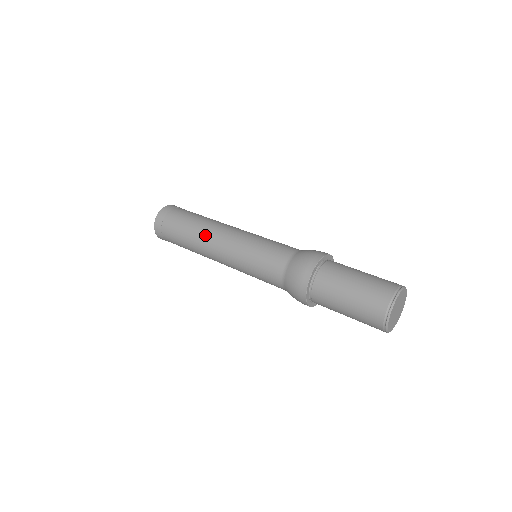
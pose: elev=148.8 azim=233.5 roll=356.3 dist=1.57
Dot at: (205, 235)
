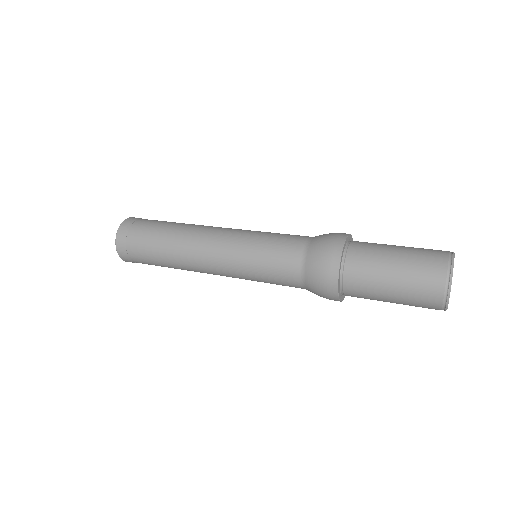
Dot at: (186, 252)
